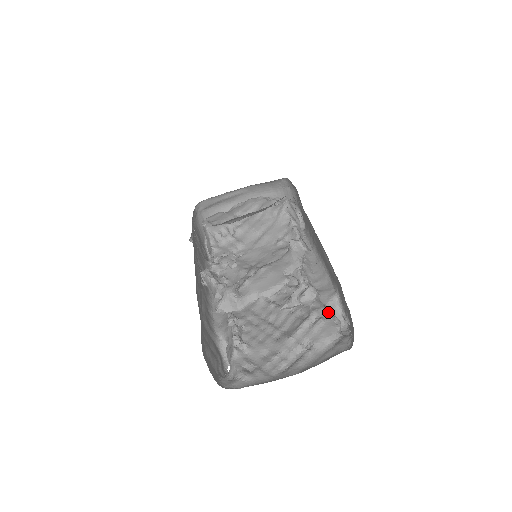
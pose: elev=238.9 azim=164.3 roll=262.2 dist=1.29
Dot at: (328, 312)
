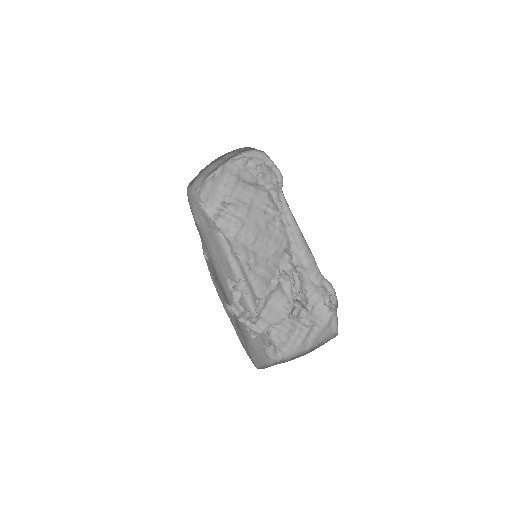
Dot at: (319, 296)
